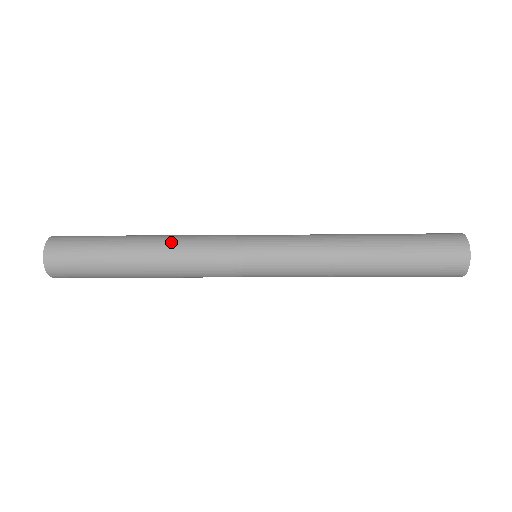
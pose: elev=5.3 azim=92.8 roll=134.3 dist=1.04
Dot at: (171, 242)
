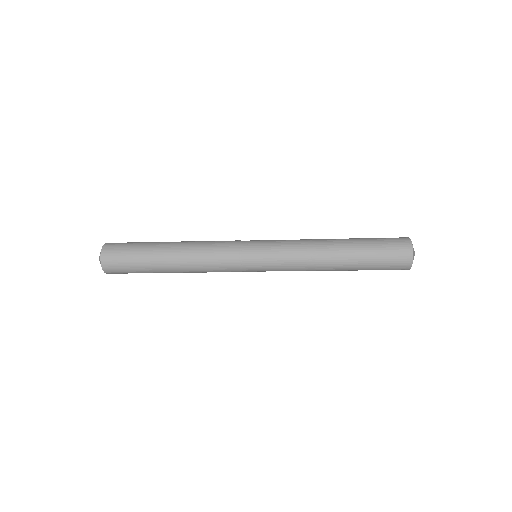
Dot at: occluded
